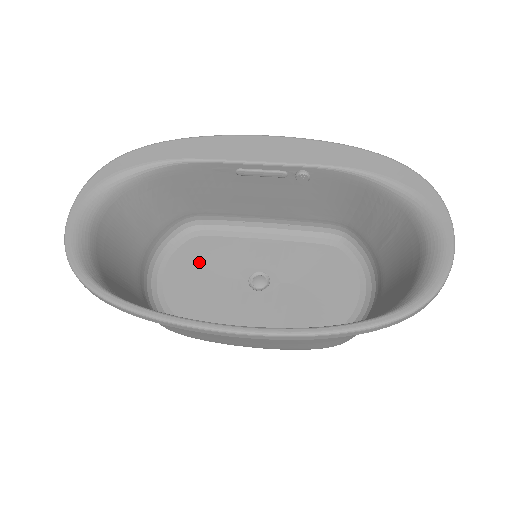
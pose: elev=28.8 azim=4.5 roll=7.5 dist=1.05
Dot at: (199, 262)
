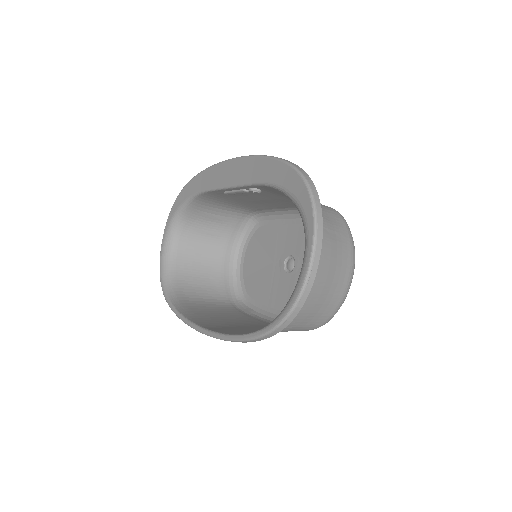
Dot at: (260, 249)
